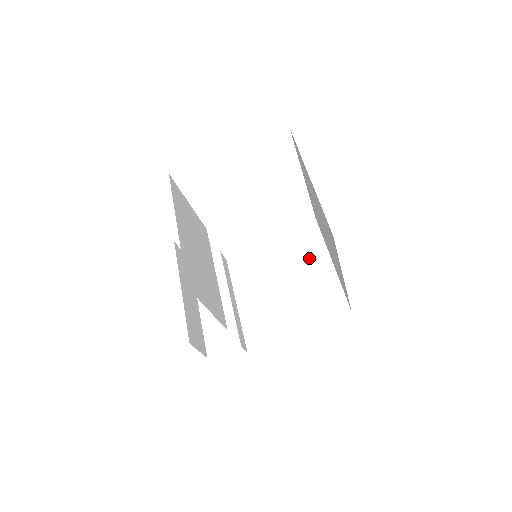
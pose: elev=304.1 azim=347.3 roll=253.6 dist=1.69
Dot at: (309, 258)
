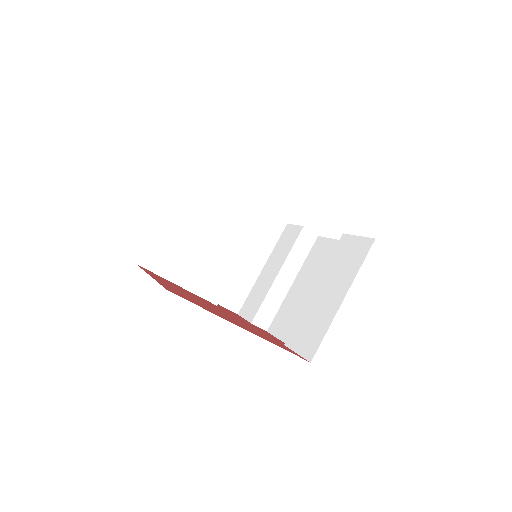
Dot at: (336, 281)
